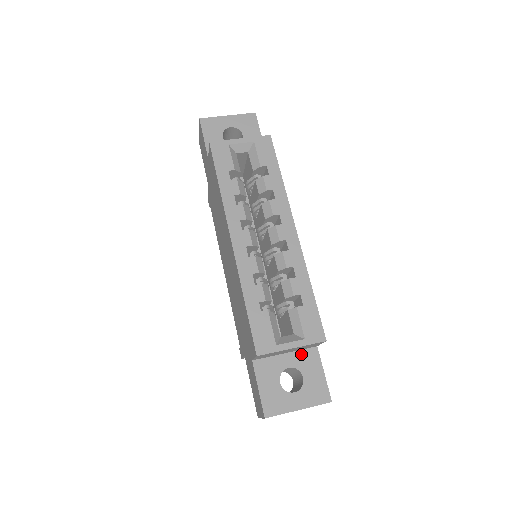
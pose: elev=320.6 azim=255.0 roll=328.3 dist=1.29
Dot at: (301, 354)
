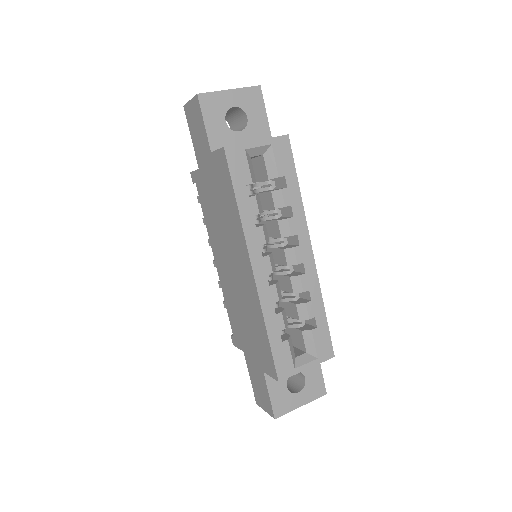
Dot at: occluded
